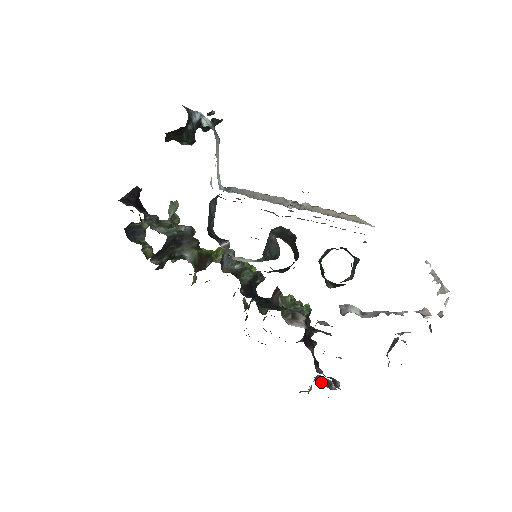
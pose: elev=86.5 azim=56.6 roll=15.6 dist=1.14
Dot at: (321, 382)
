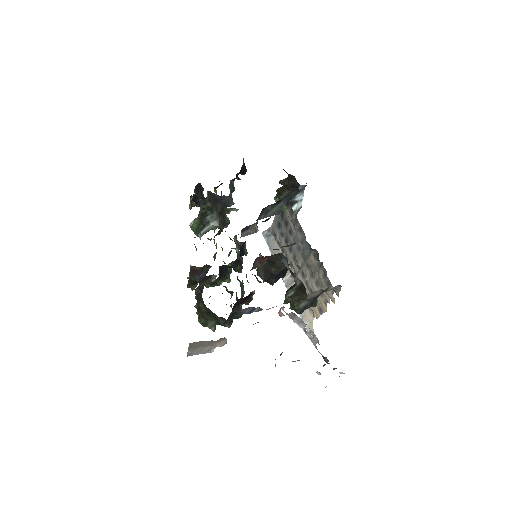
Dot at: occluded
